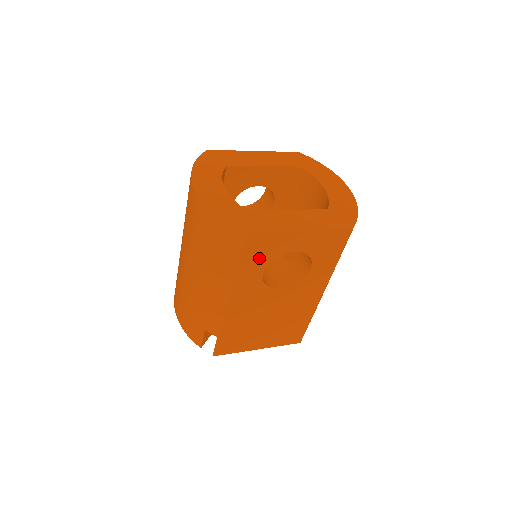
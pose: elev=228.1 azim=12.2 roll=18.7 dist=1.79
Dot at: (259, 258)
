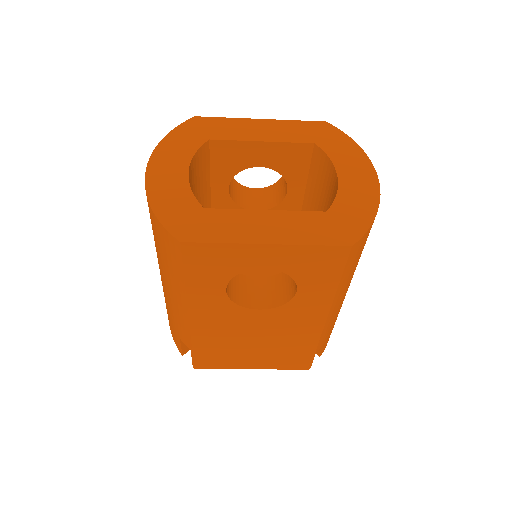
Dot at: (213, 272)
